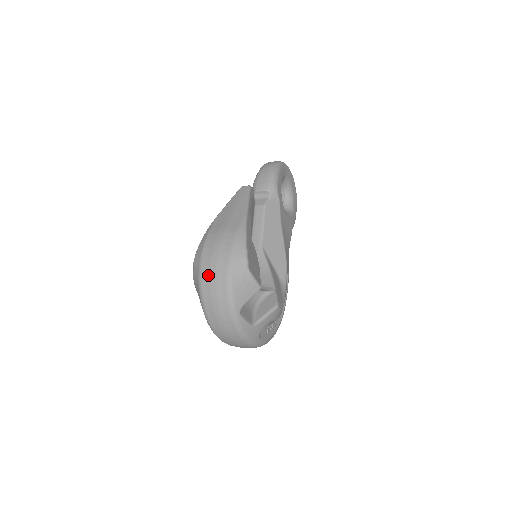
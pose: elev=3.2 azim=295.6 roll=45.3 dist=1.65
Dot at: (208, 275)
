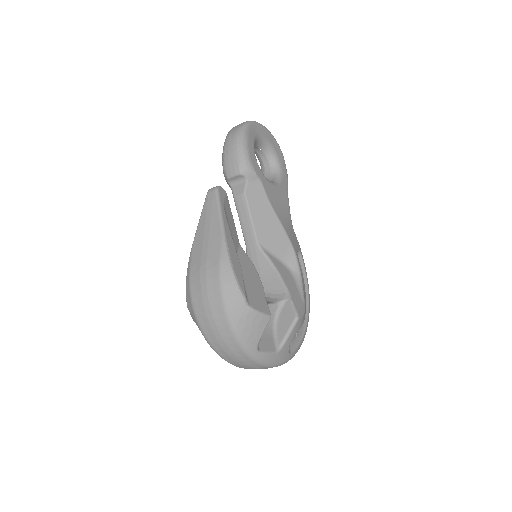
Dot at: (207, 325)
